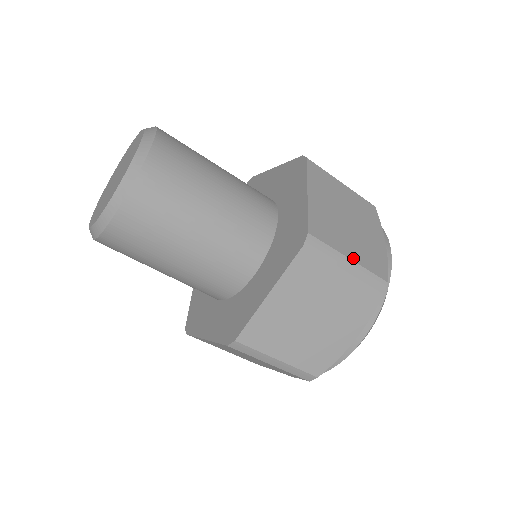
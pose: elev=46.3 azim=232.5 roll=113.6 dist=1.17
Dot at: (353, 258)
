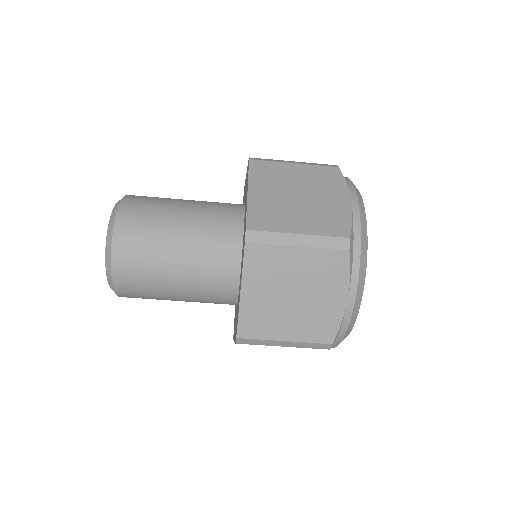
Dot at: (302, 232)
